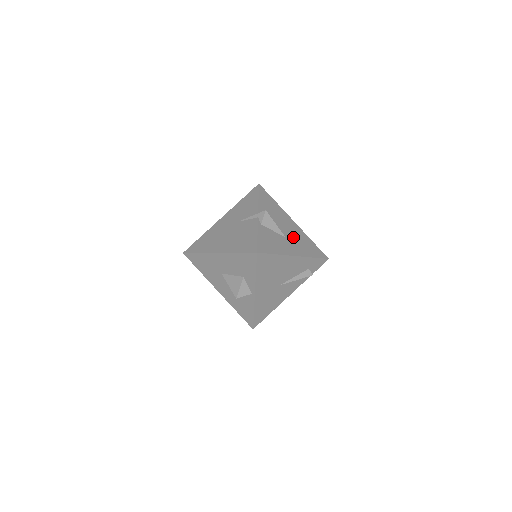
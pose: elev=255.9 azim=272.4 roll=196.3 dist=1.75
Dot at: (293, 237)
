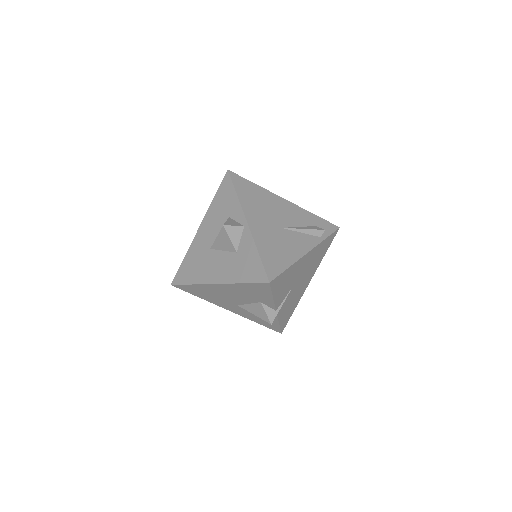
Dot at: occluded
